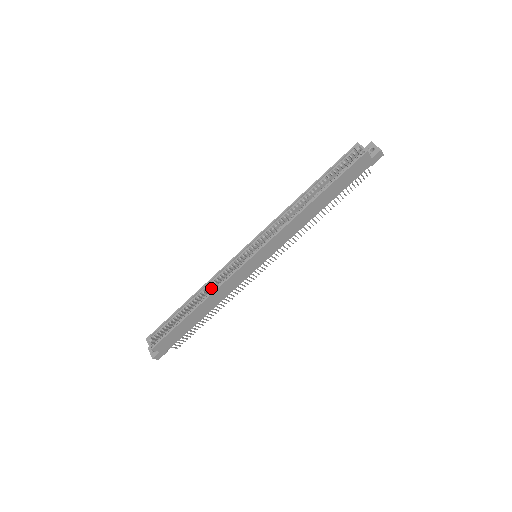
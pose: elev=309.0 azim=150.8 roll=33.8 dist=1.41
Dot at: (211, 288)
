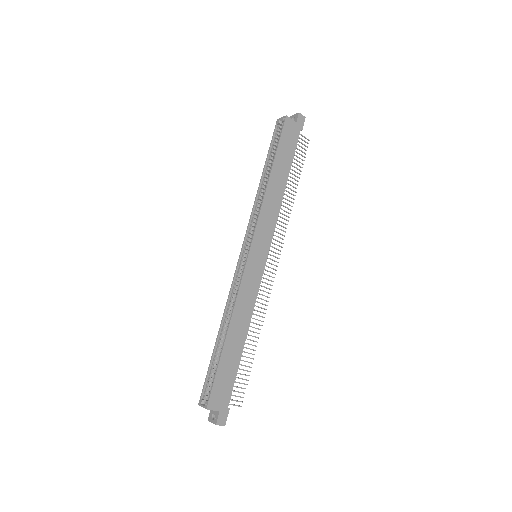
Dot at: occluded
